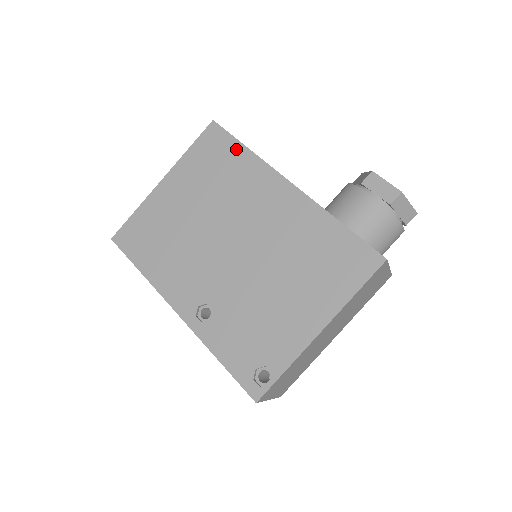
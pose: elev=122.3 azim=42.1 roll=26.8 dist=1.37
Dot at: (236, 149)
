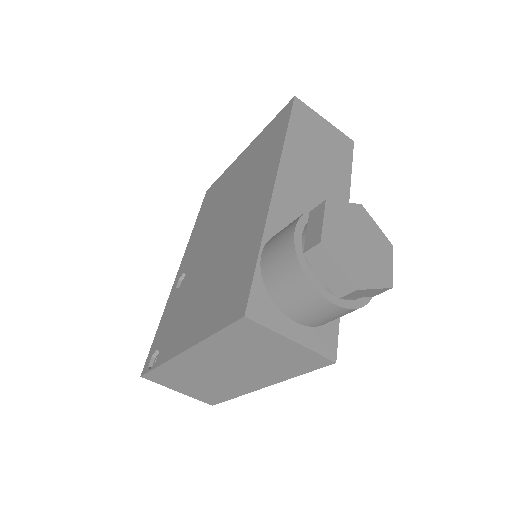
Dot at: (282, 132)
